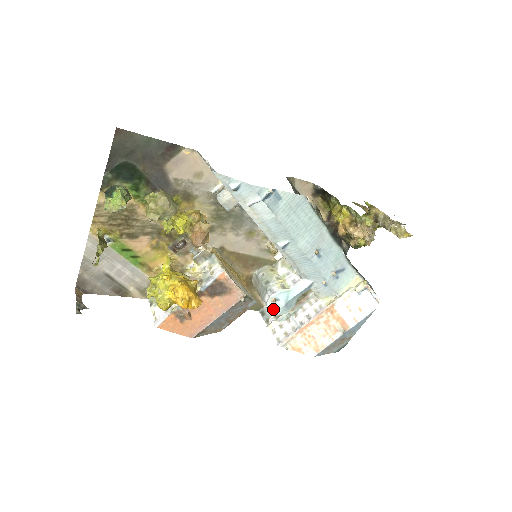
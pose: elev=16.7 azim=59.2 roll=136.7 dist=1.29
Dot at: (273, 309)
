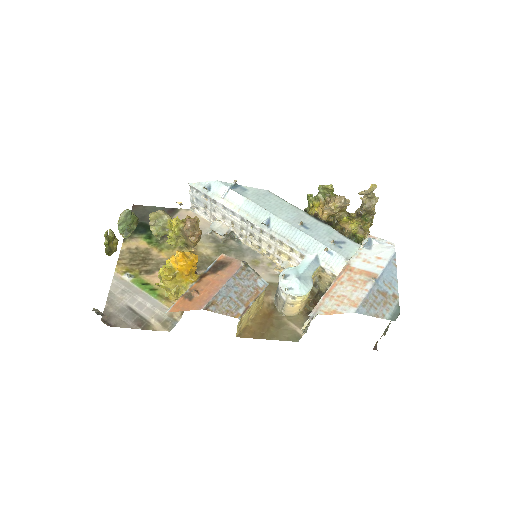
Dot at: (288, 287)
